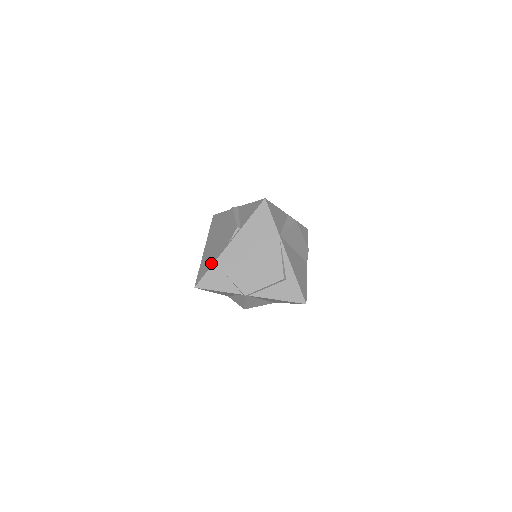
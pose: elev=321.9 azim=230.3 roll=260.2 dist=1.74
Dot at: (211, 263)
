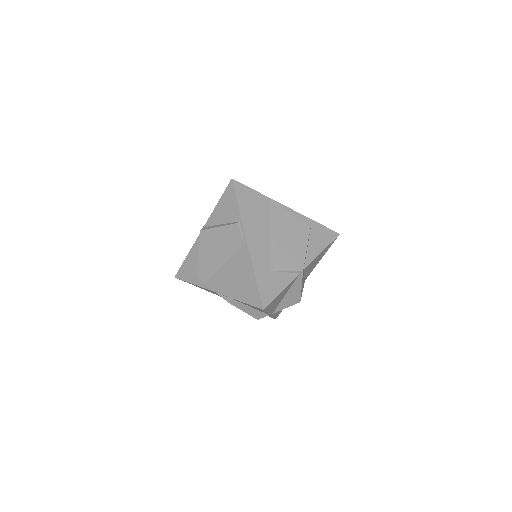
Dot at: (250, 275)
